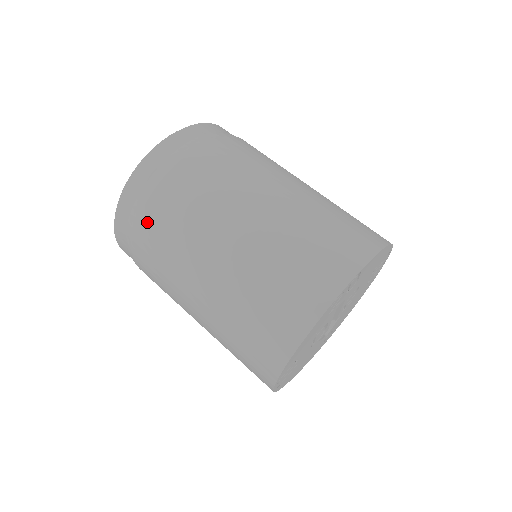
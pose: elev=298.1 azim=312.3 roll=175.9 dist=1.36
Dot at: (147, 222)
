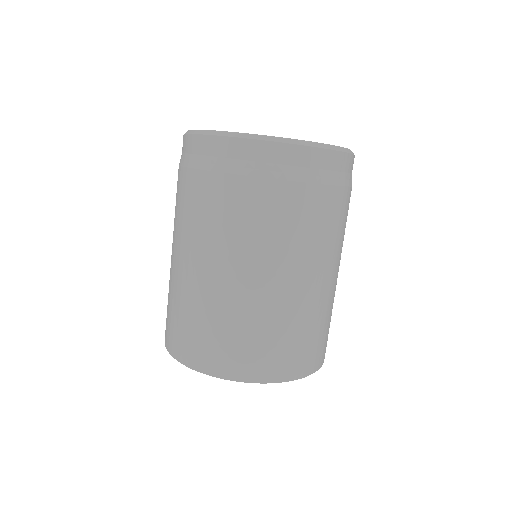
Dot at: (230, 186)
